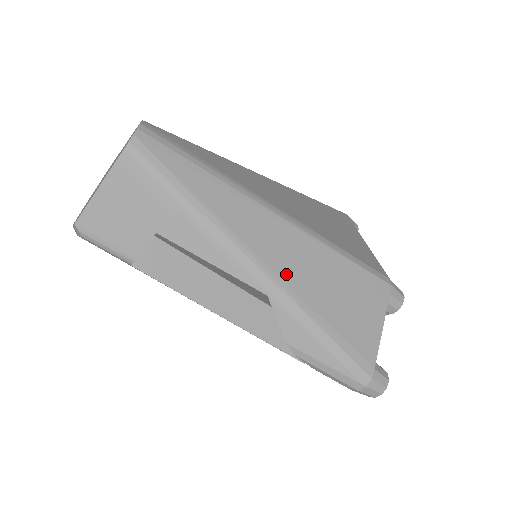
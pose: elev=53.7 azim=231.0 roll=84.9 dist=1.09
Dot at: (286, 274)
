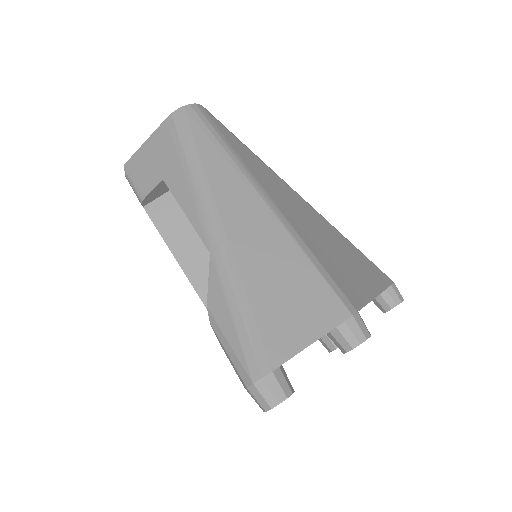
Dot at: (237, 243)
